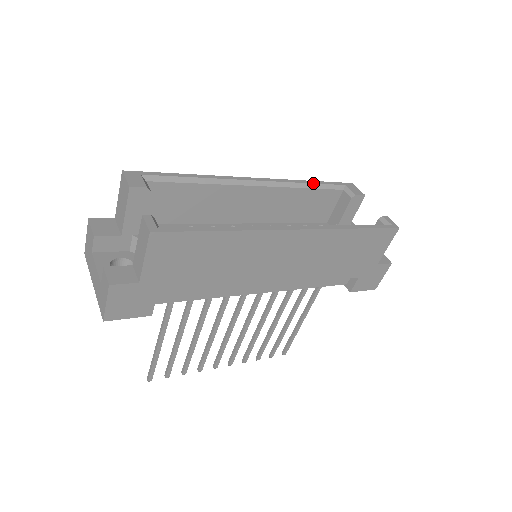
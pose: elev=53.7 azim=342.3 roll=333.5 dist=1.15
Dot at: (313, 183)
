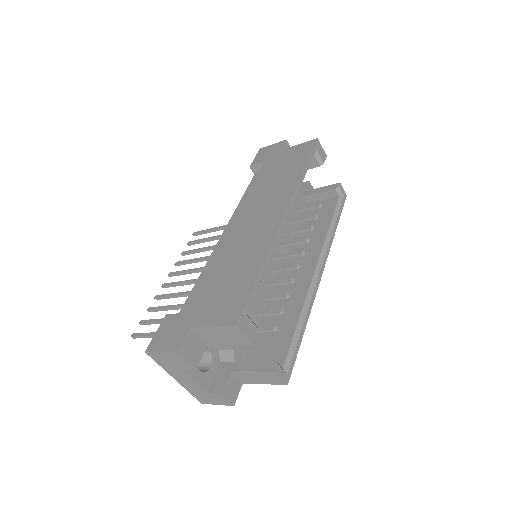
Dot at: occluded
